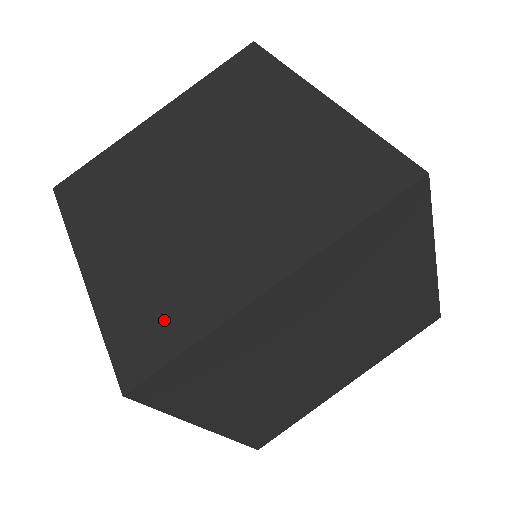
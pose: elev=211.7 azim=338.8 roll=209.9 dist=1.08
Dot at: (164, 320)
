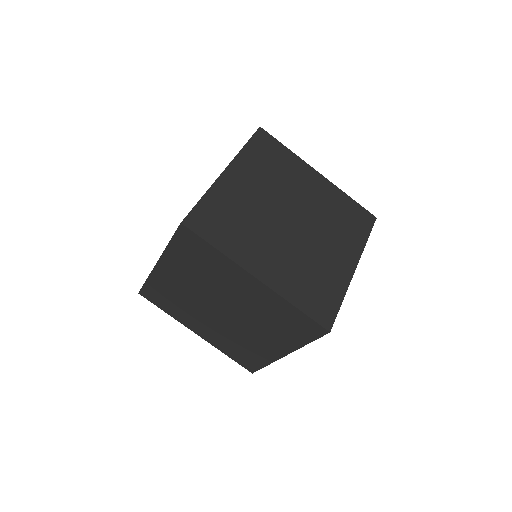
Dot at: (221, 229)
